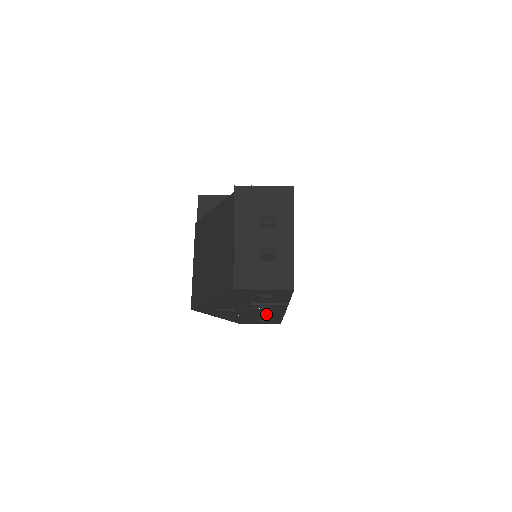
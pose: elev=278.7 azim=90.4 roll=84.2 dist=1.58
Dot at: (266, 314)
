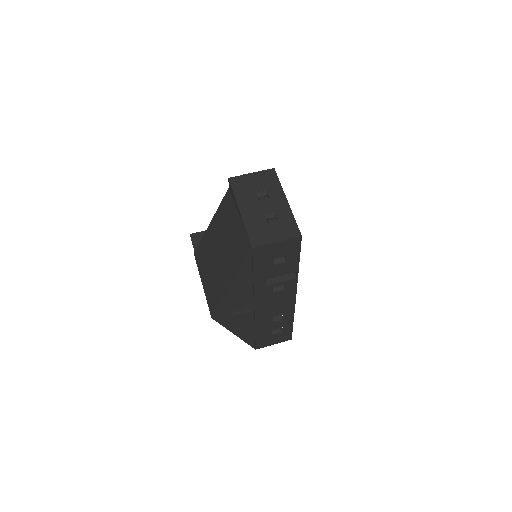
Dot at: (279, 310)
